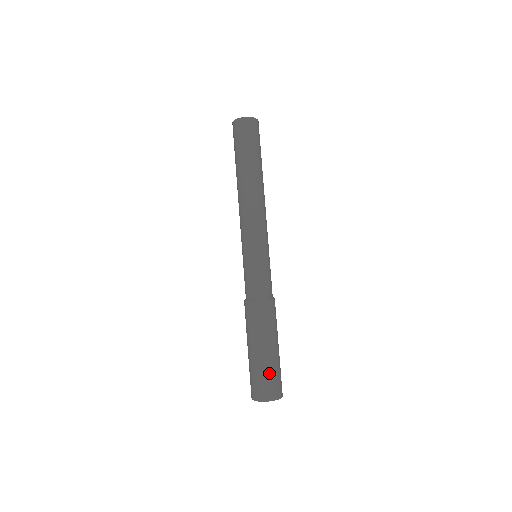
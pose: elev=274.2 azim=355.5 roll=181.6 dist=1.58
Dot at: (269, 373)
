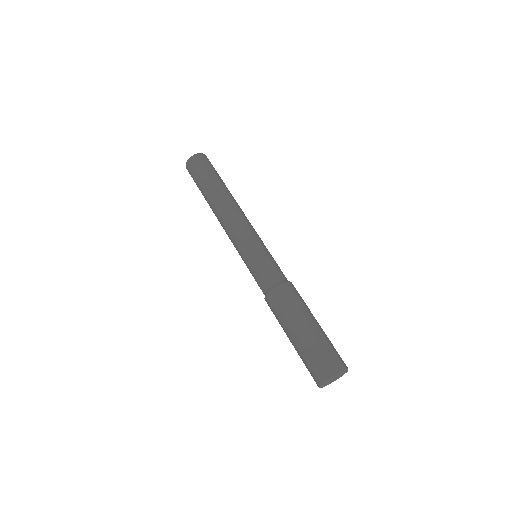
Dot at: (325, 345)
